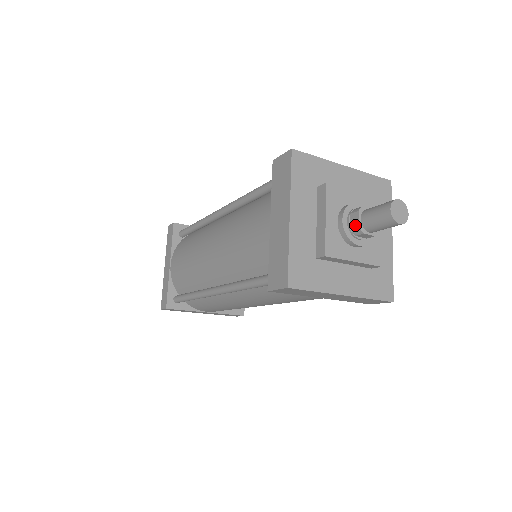
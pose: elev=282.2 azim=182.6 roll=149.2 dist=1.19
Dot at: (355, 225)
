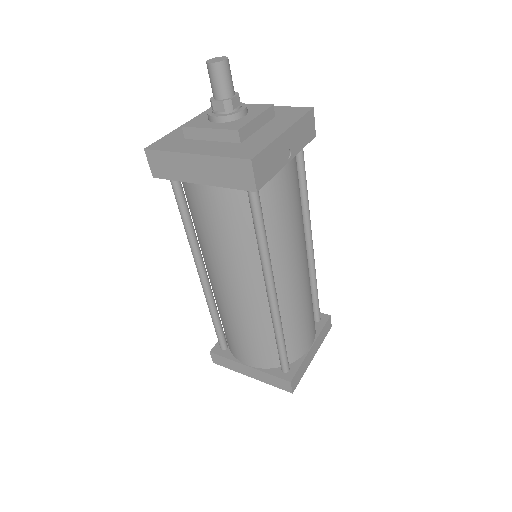
Dot at: occluded
